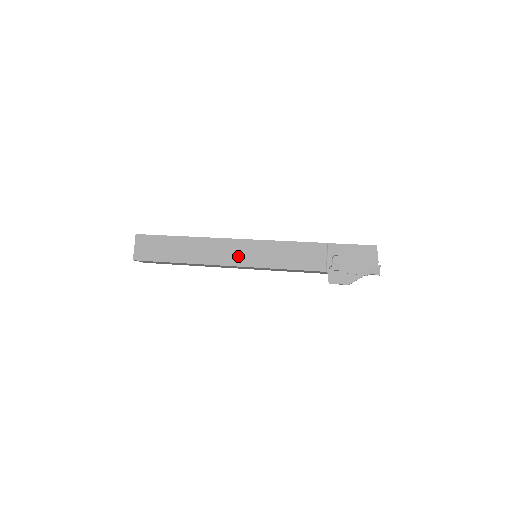
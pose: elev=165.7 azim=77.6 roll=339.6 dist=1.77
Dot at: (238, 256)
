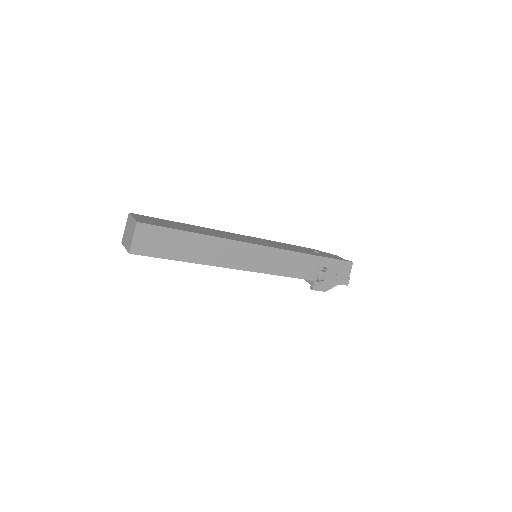
Dot at: (248, 261)
